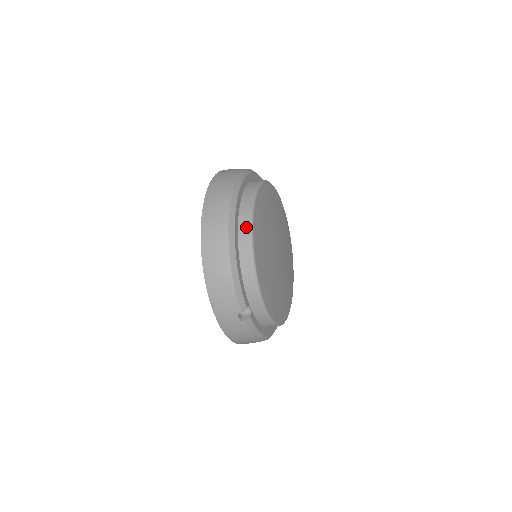
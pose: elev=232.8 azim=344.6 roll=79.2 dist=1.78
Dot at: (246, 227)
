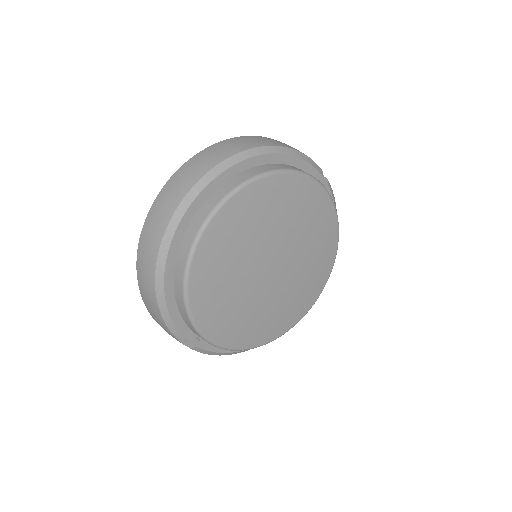
Dot at: (182, 263)
